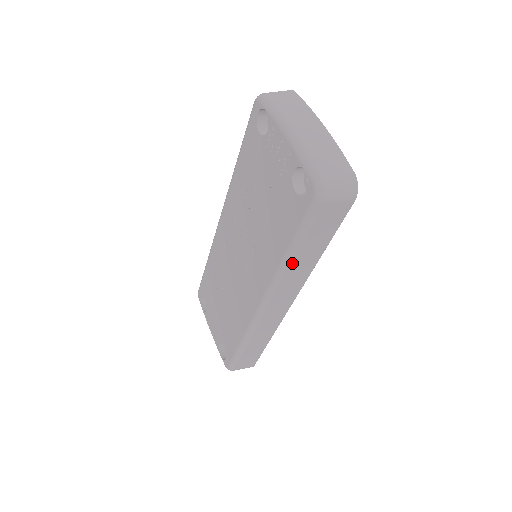
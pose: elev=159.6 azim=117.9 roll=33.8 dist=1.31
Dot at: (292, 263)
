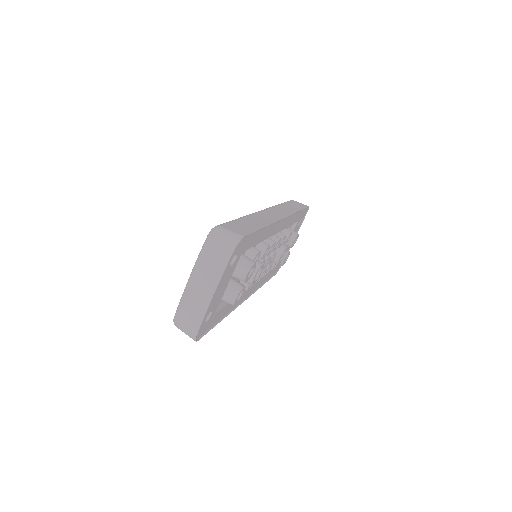
Dot at: occluded
